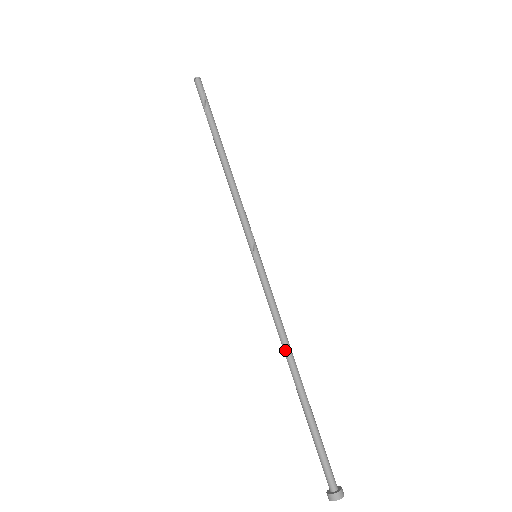
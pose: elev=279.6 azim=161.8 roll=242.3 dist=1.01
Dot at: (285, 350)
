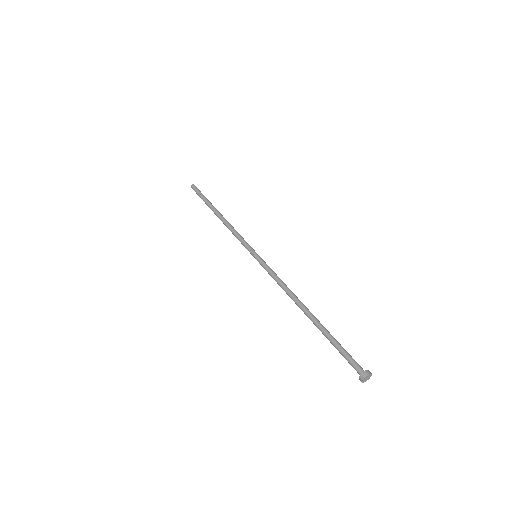
Dot at: (293, 299)
